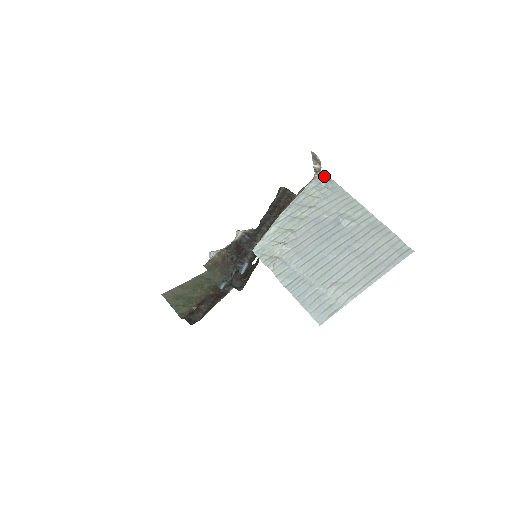
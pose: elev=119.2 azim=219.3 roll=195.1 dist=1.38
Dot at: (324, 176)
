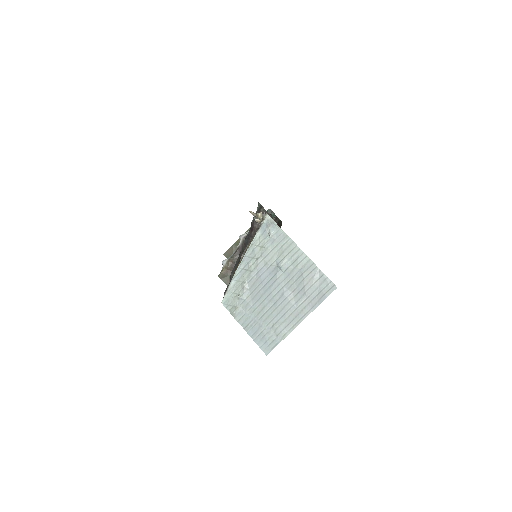
Dot at: (269, 221)
